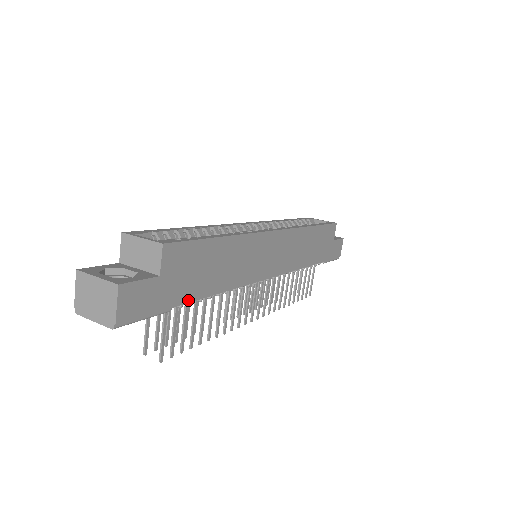
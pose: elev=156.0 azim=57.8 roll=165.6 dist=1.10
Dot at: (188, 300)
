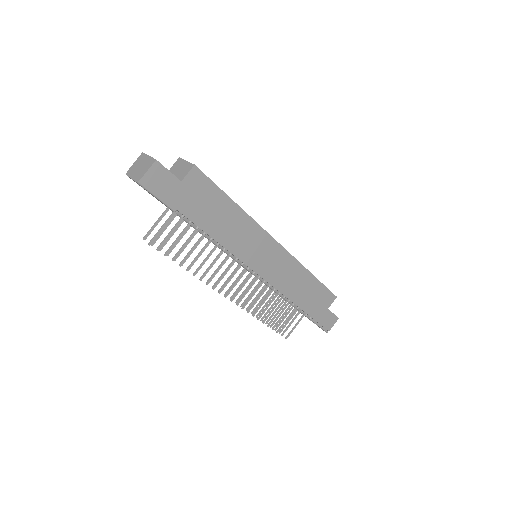
Dot at: (189, 217)
